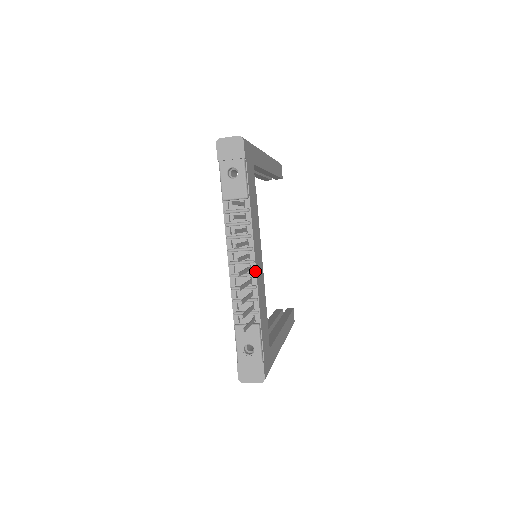
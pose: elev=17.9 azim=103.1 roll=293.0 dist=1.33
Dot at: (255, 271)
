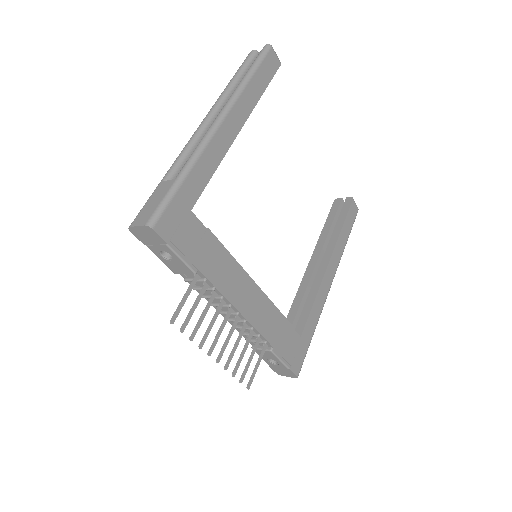
Dot at: (244, 319)
